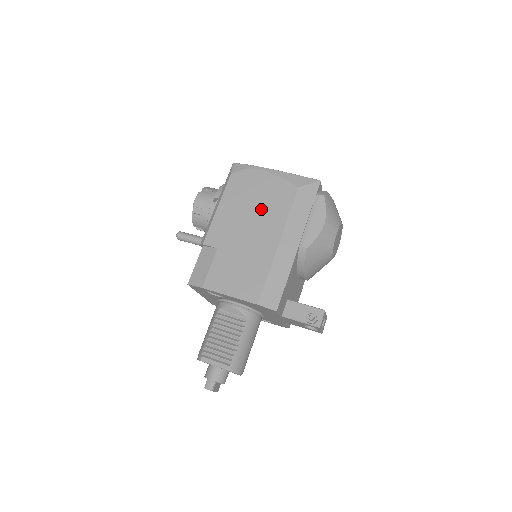
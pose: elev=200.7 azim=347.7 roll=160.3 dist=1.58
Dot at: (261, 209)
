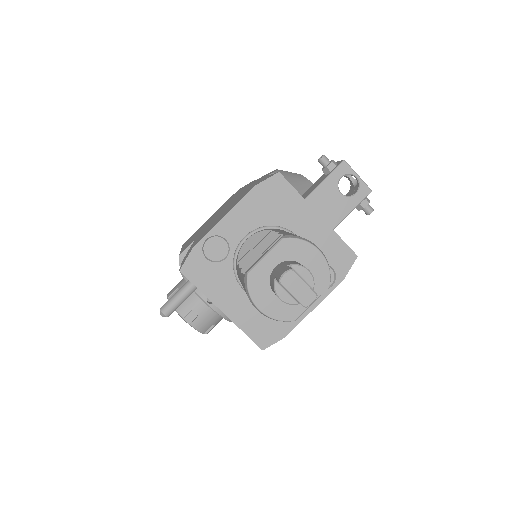
Dot at: occluded
